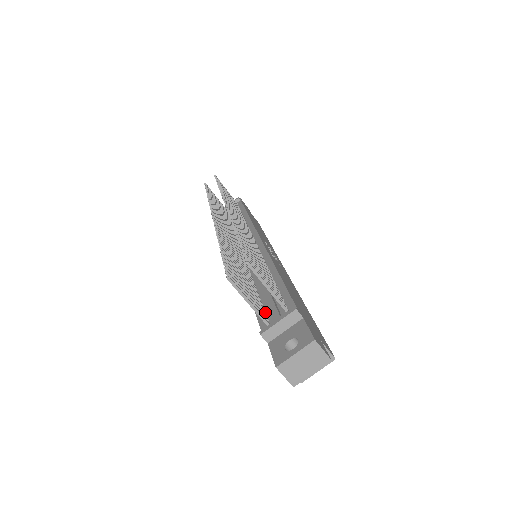
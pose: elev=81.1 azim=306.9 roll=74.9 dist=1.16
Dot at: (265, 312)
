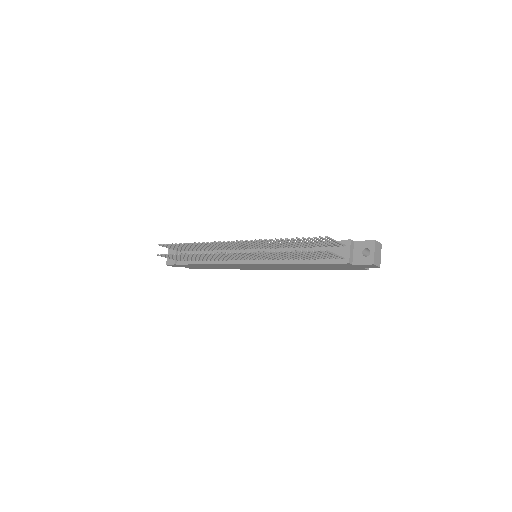
Dot at: (331, 258)
